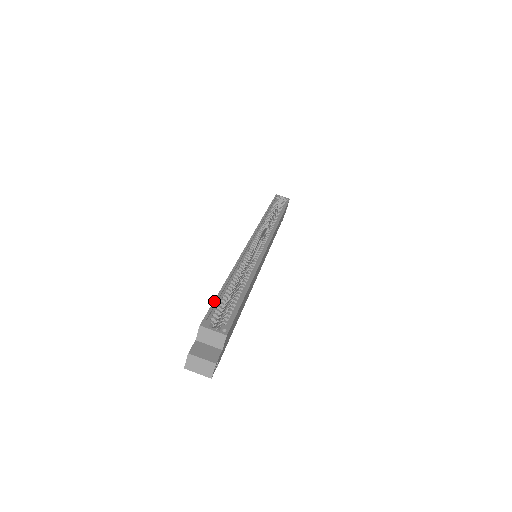
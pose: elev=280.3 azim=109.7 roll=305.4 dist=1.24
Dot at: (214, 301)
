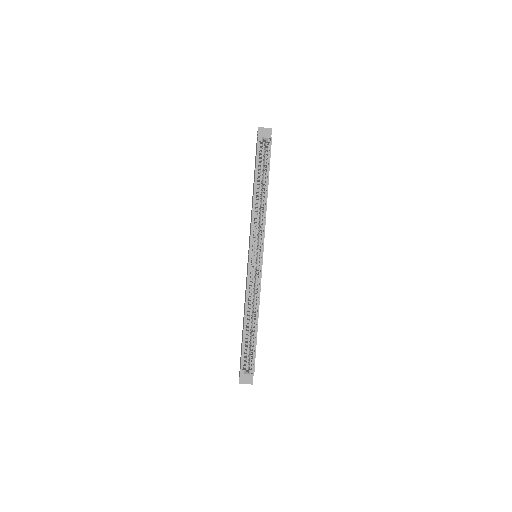
Dot at: (242, 351)
